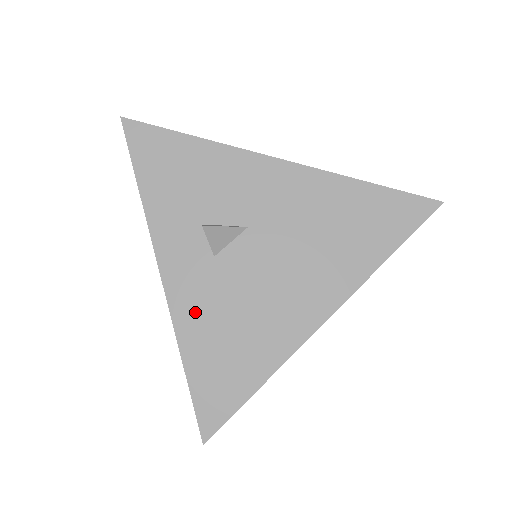
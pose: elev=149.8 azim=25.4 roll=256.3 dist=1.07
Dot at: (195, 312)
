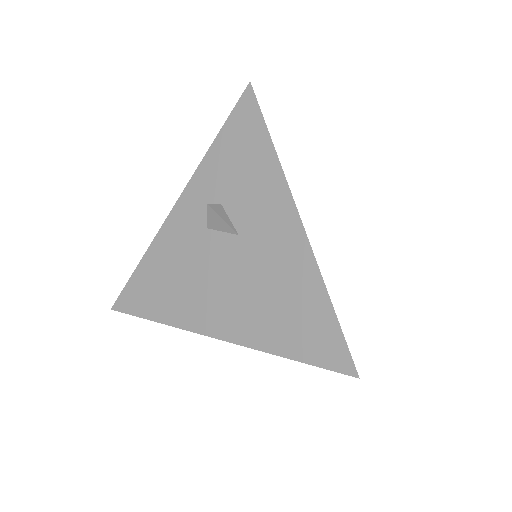
Dot at: (169, 244)
